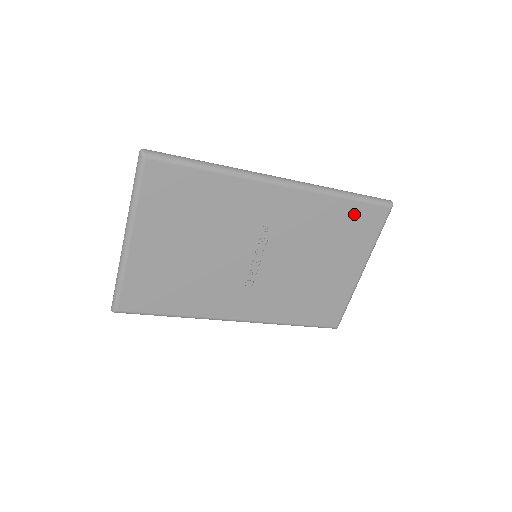
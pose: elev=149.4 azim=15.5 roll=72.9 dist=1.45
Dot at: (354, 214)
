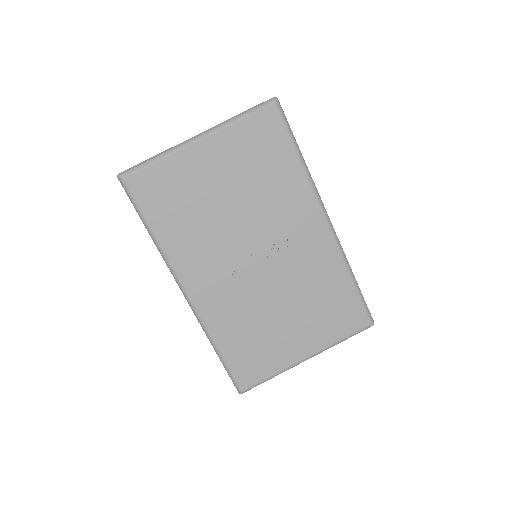
Dot at: (346, 301)
